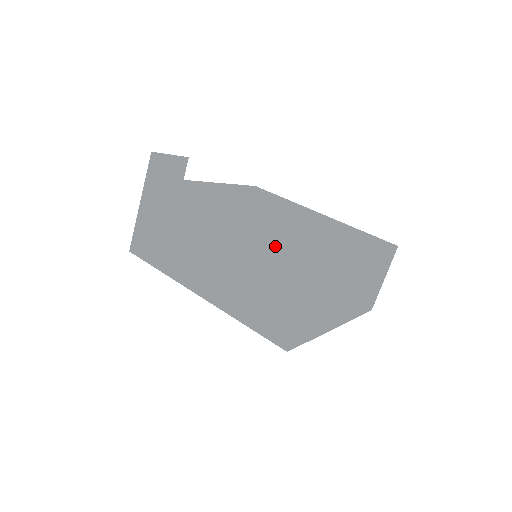
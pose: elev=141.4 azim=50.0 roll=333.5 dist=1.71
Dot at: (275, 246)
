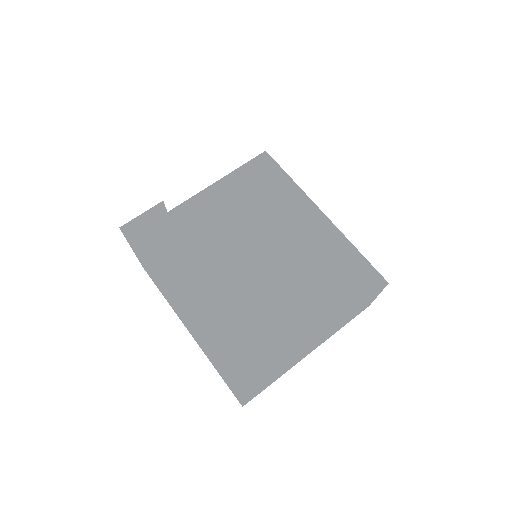
Dot at: (292, 211)
